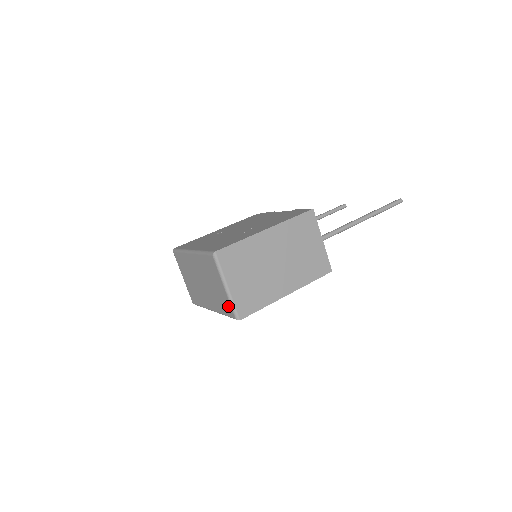
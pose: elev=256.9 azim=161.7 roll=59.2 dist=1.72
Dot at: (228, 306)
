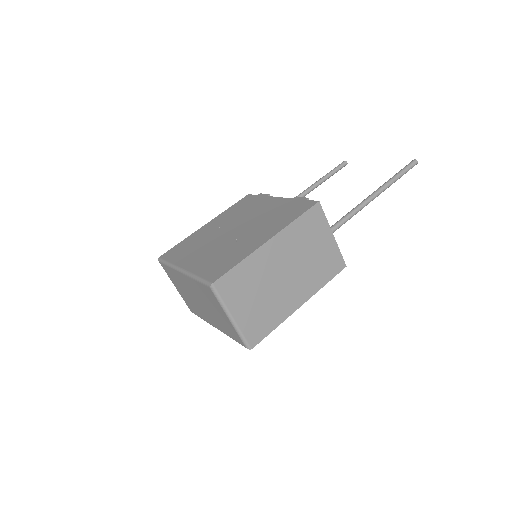
Dot at: (236, 335)
